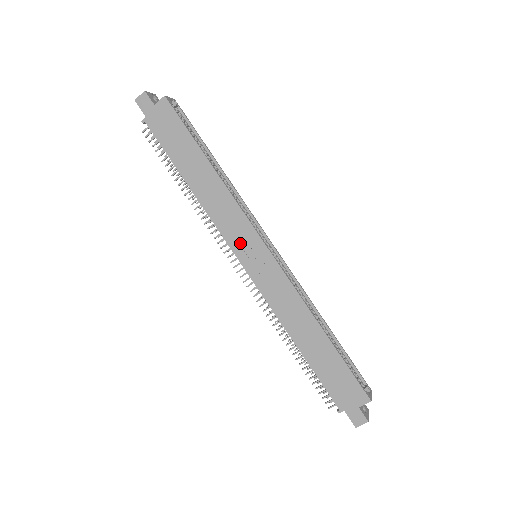
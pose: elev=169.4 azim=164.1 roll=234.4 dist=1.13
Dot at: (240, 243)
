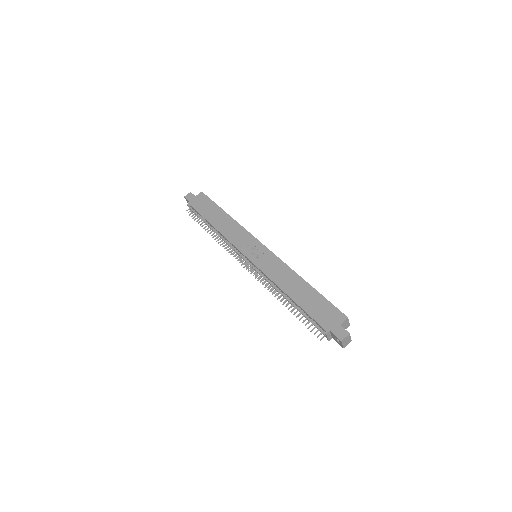
Dot at: (245, 246)
